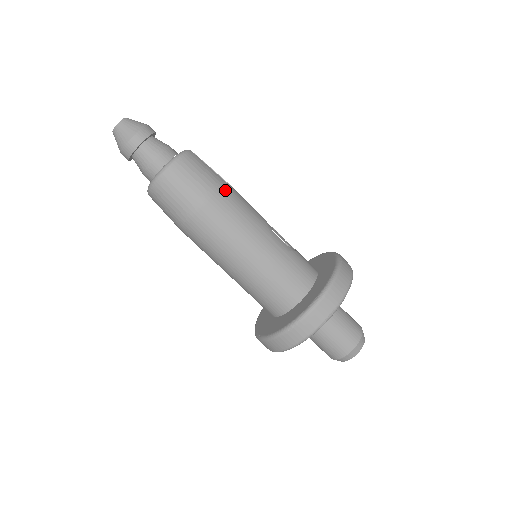
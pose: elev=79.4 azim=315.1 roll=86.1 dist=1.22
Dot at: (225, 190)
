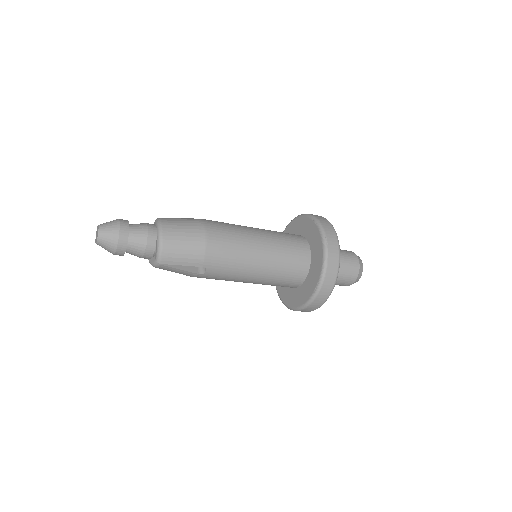
Dot at: occluded
